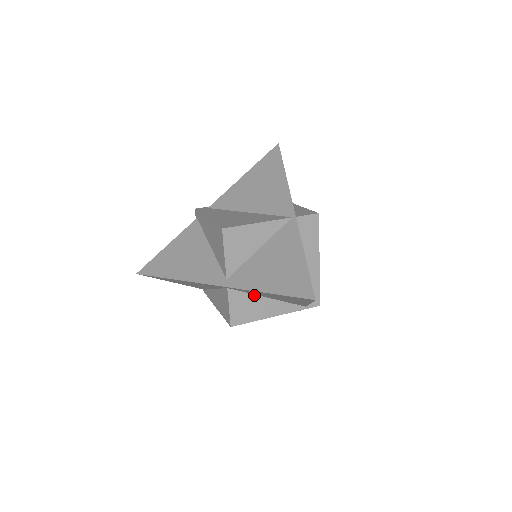
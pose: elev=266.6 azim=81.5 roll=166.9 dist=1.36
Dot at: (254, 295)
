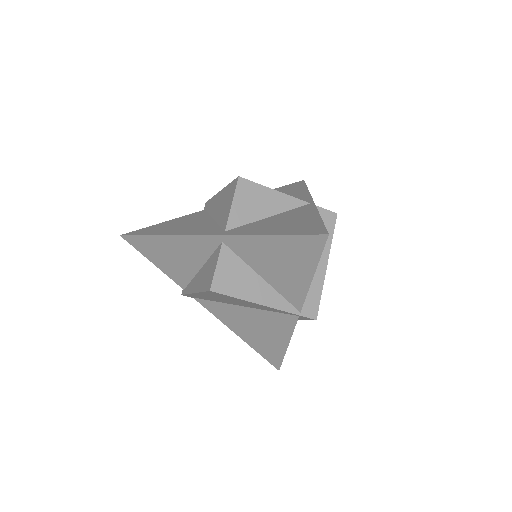
Dot at: (248, 266)
